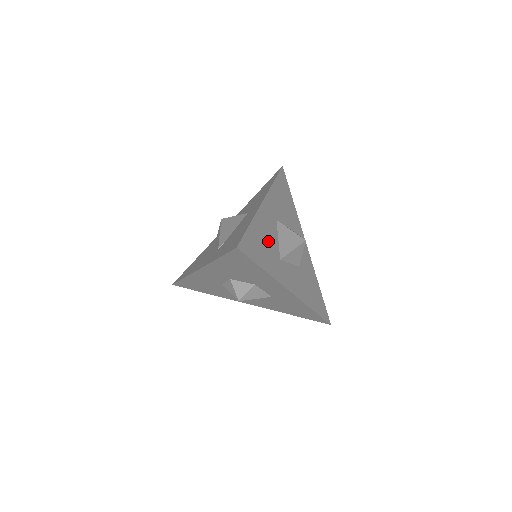
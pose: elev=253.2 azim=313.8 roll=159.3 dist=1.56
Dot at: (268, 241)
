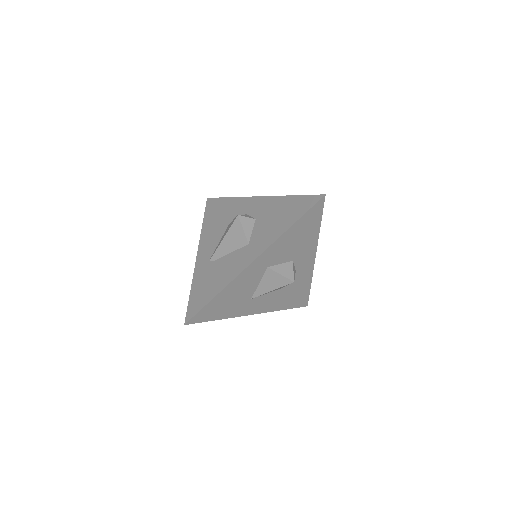
Dot at: (239, 294)
